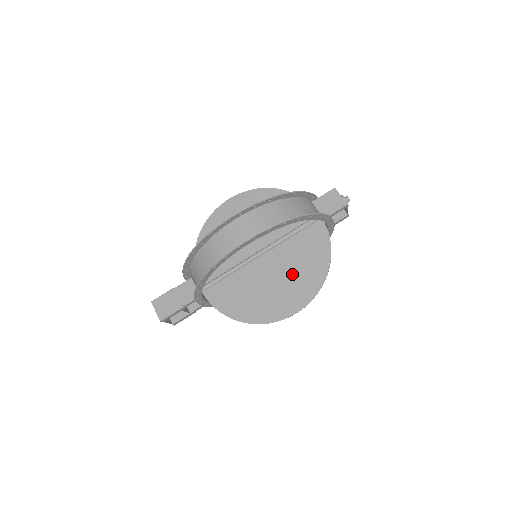
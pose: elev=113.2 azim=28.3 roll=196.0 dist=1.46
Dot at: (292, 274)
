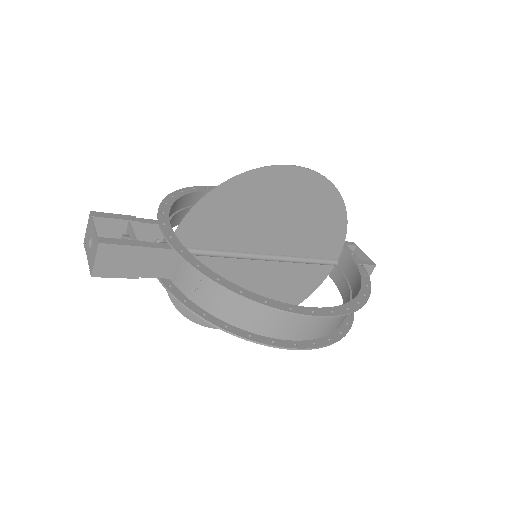
Dot at: occluded
